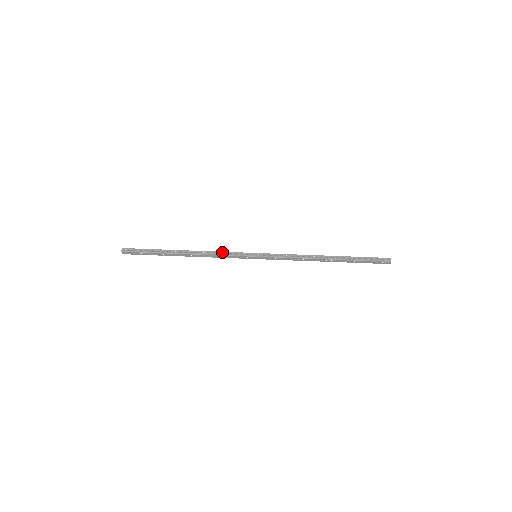
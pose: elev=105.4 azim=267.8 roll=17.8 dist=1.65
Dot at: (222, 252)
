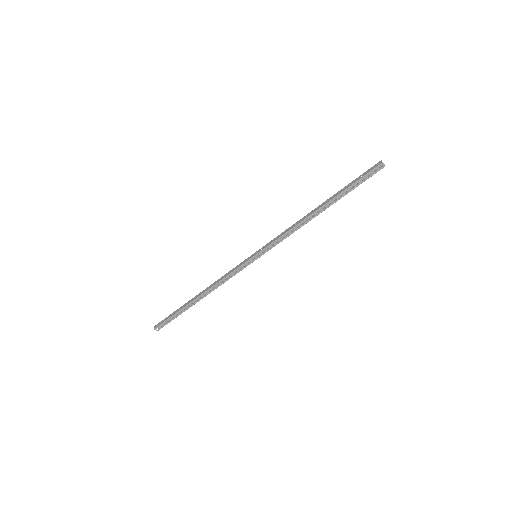
Dot at: (227, 277)
